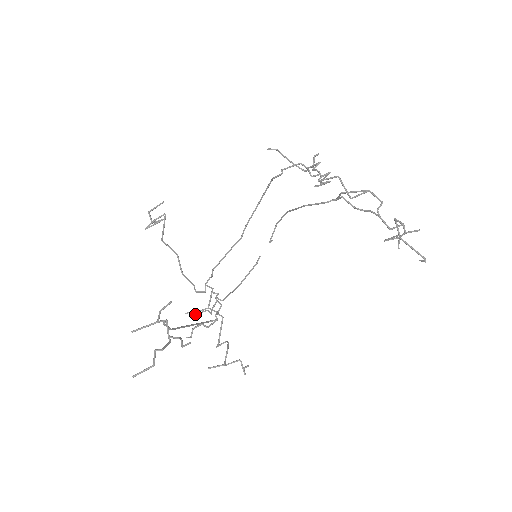
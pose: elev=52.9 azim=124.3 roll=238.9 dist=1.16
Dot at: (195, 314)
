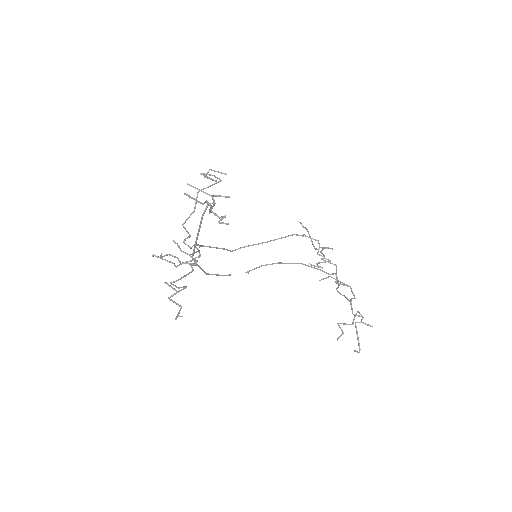
Dot at: occluded
